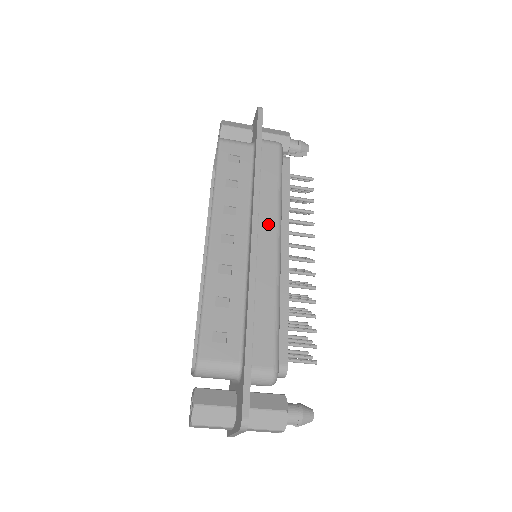
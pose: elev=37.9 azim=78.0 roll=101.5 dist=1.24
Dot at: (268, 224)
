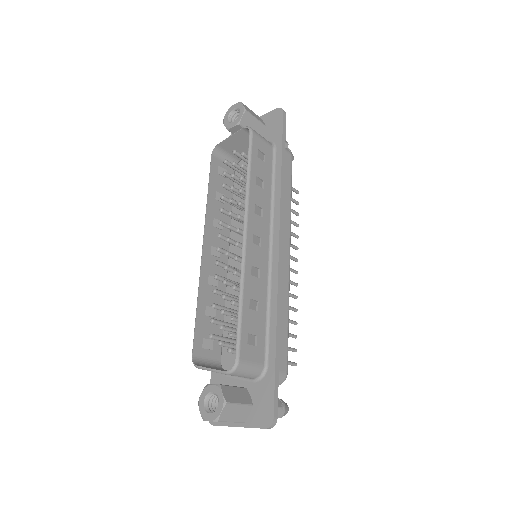
Dot at: (285, 234)
